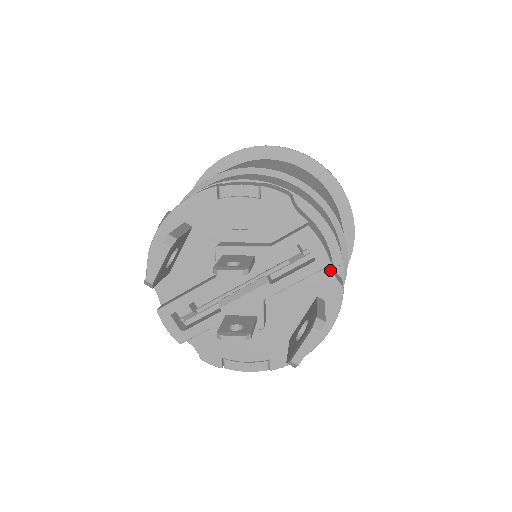
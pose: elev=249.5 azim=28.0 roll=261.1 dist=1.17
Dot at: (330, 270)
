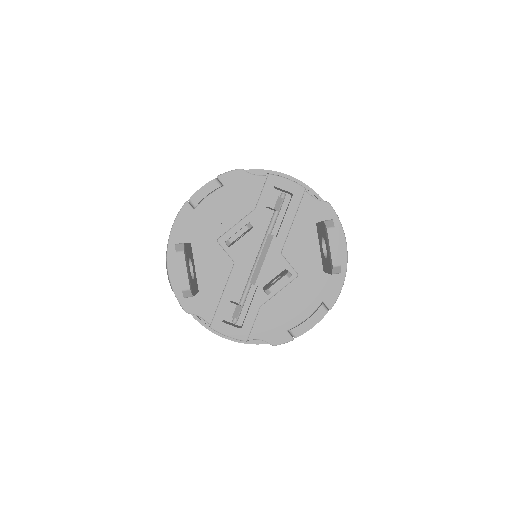
Dot at: (309, 197)
